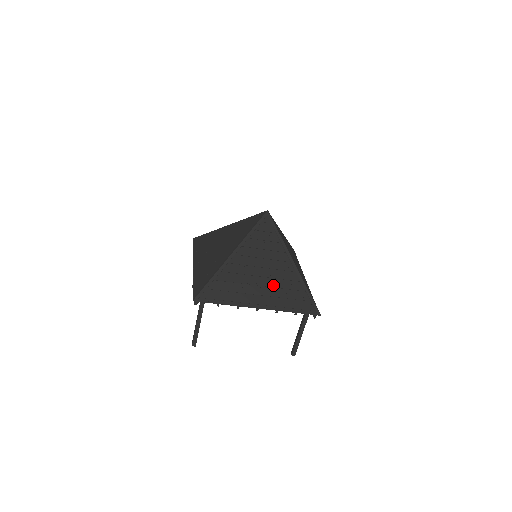
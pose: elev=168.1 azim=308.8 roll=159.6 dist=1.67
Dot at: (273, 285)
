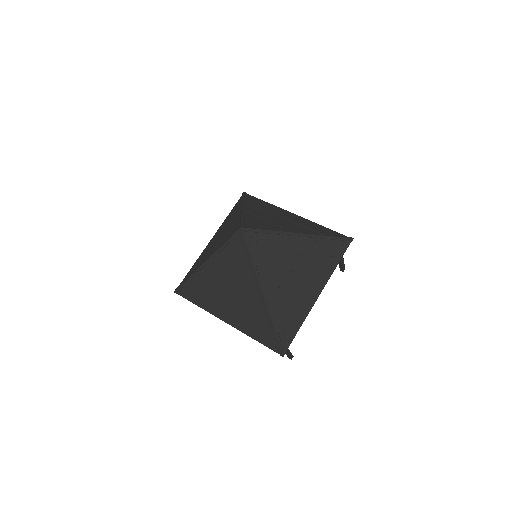
Dot at: (309, 269)
